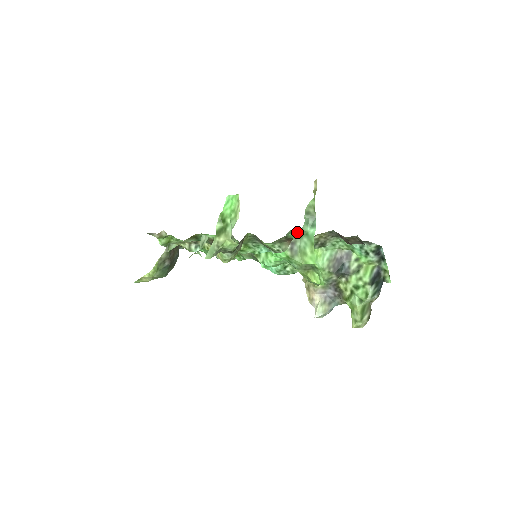
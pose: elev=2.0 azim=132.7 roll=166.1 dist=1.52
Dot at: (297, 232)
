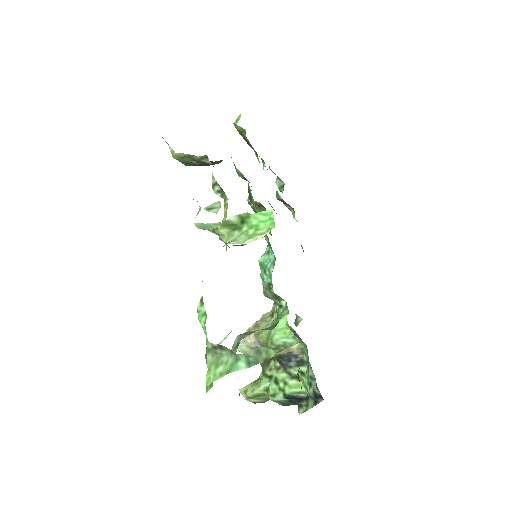
Dot at: (277, 311)
